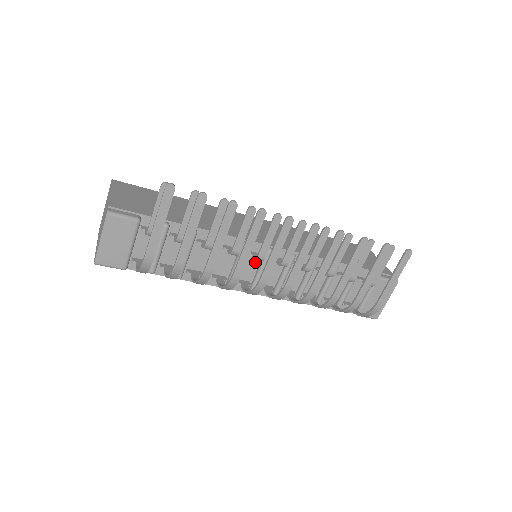
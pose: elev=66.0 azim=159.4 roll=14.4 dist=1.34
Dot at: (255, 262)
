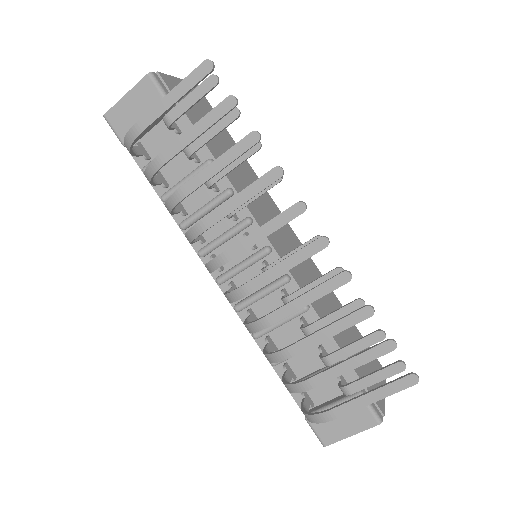
Dot at: (245, 251)
